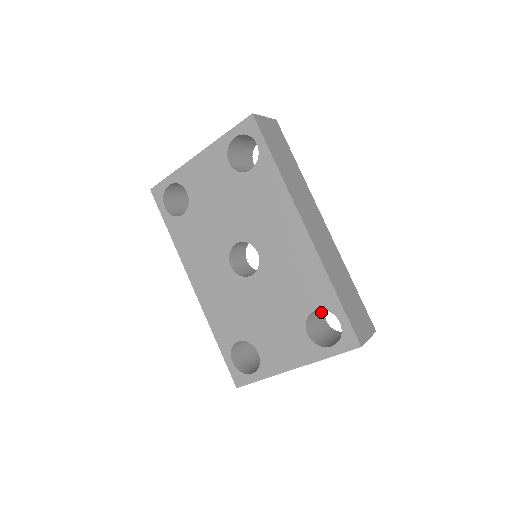
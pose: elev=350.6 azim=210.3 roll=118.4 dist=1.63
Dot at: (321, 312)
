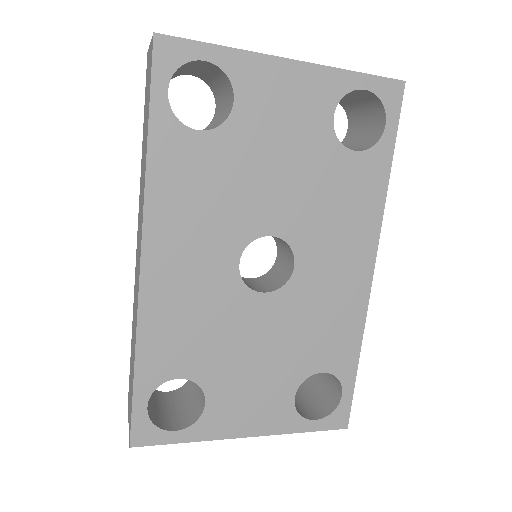
Dot at: occluded
